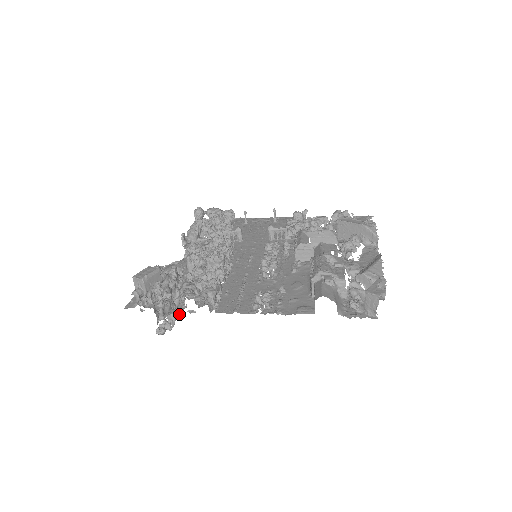
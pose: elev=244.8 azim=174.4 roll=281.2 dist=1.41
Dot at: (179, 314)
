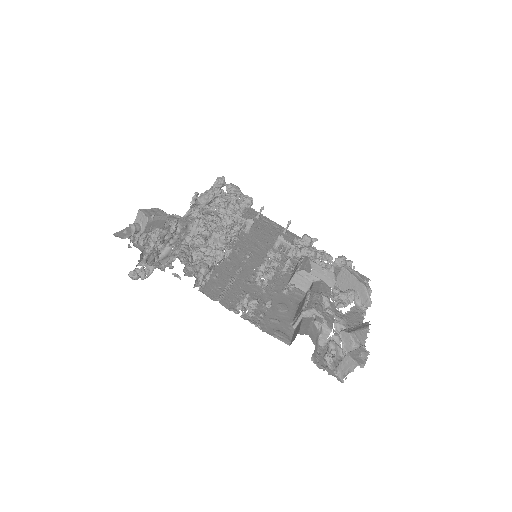
Dot at: (161, 270)
